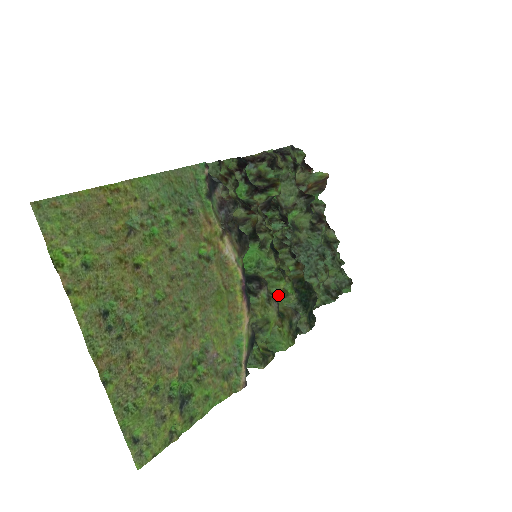
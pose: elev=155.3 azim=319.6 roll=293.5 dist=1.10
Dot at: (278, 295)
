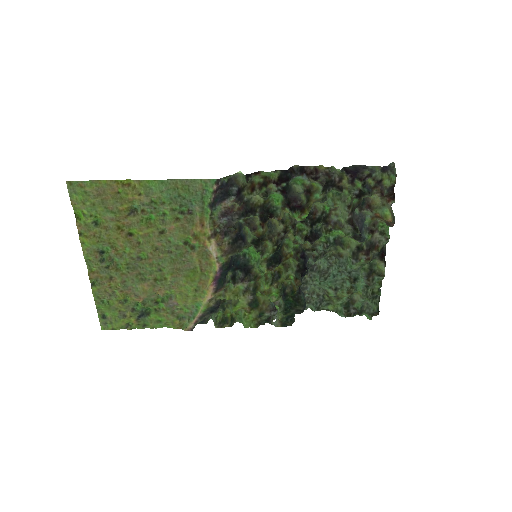
Dot at: (260, 291)
